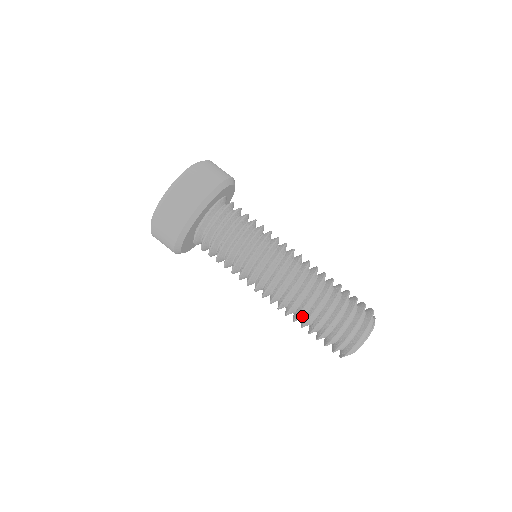
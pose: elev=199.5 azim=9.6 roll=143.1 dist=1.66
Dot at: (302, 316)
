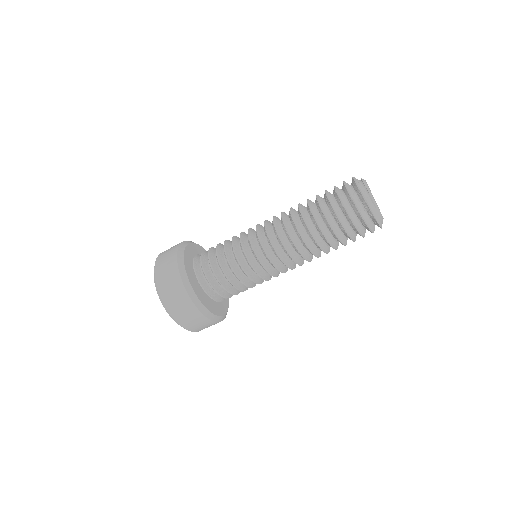
Dot at: (322, 242)
